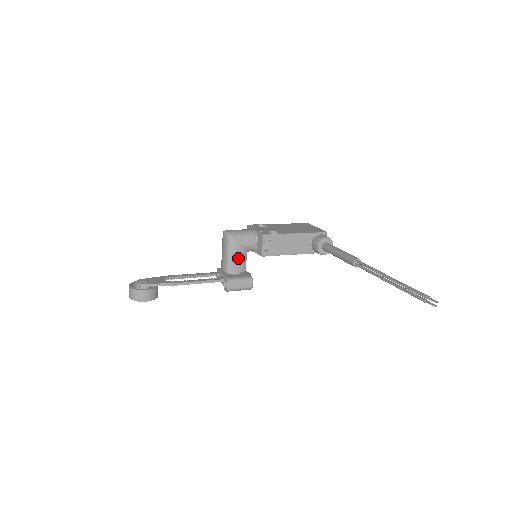
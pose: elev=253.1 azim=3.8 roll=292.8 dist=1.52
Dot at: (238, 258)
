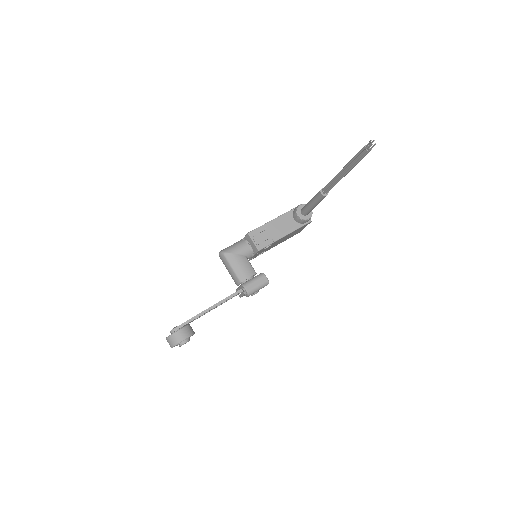
Dot at: (242, 265)
